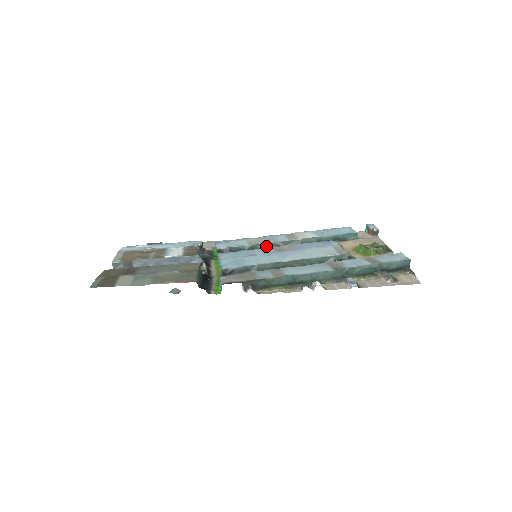
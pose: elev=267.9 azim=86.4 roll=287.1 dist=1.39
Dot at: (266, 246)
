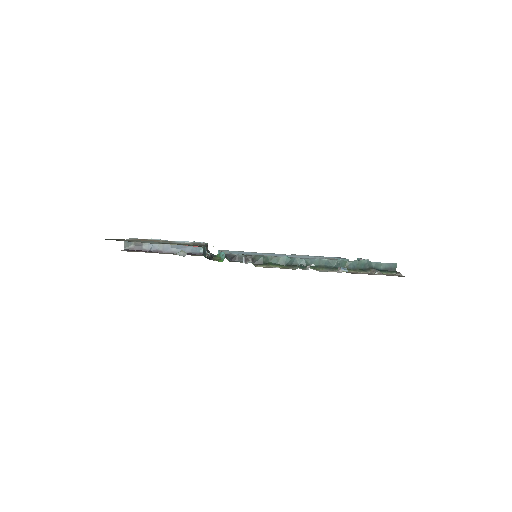
Dot at: occluded
